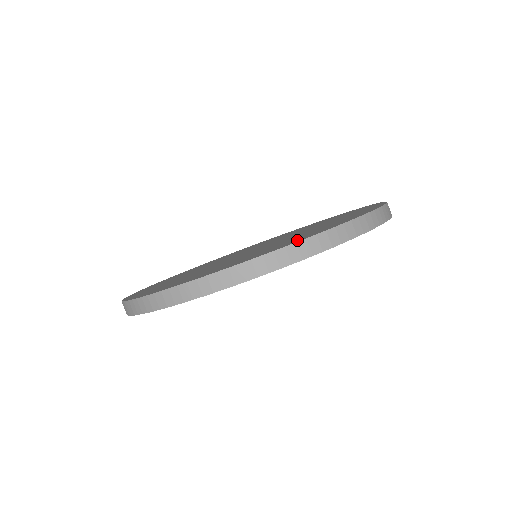
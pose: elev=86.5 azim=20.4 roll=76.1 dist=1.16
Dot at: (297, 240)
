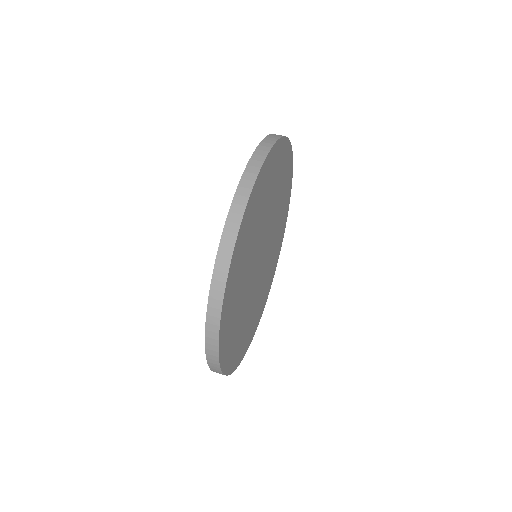
Dot at: occluded
